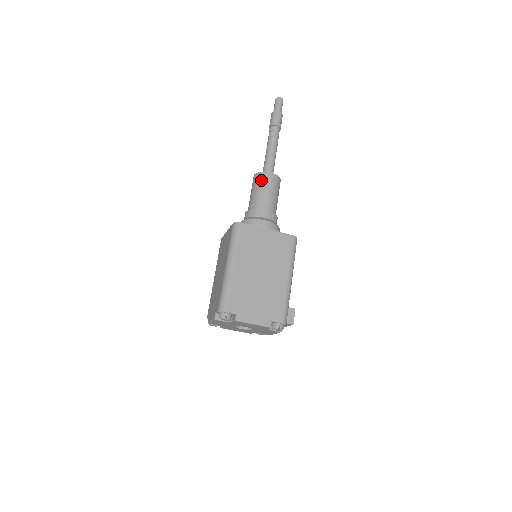
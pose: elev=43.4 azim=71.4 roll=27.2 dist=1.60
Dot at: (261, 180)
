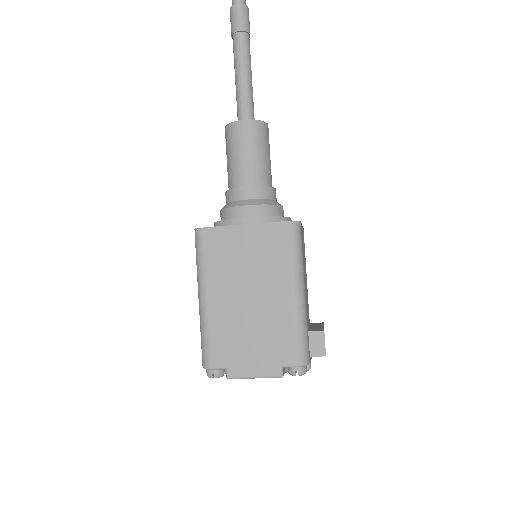
Dot at: (231, 138)
